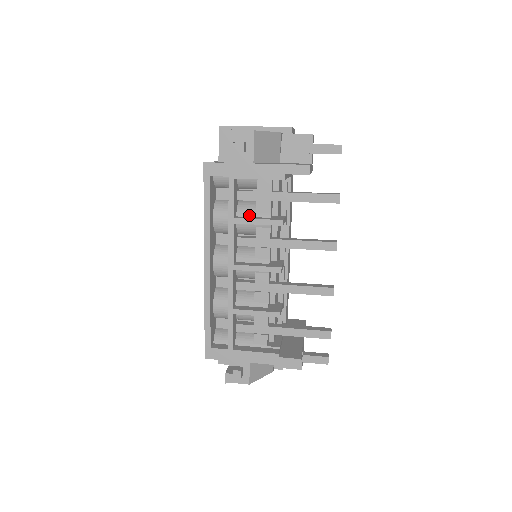
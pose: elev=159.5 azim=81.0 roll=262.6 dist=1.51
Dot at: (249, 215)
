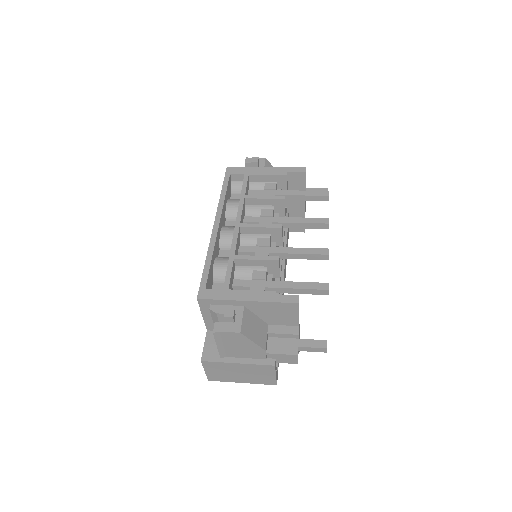
Dot at: occluded
